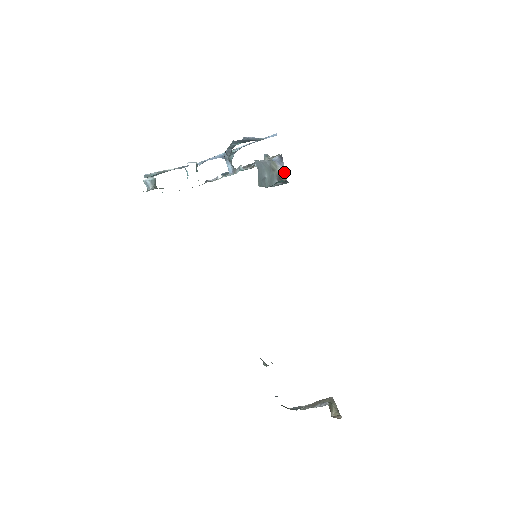
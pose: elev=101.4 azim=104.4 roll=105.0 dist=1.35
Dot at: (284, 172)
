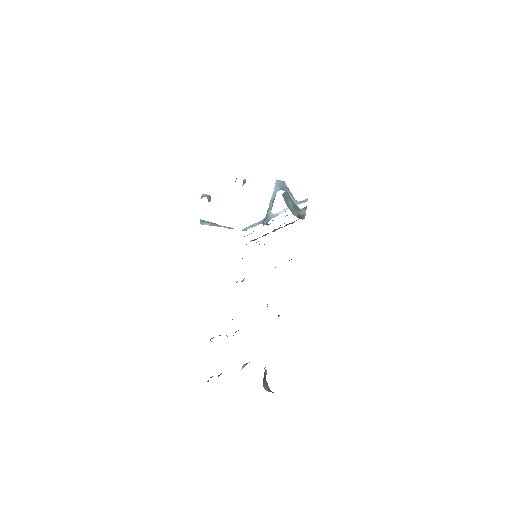
Dot at: (305, 215)
